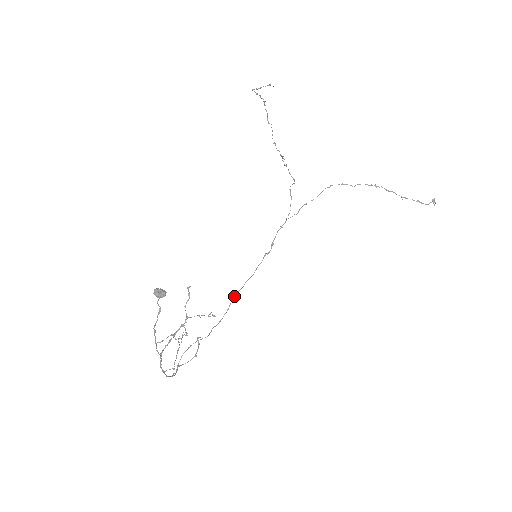
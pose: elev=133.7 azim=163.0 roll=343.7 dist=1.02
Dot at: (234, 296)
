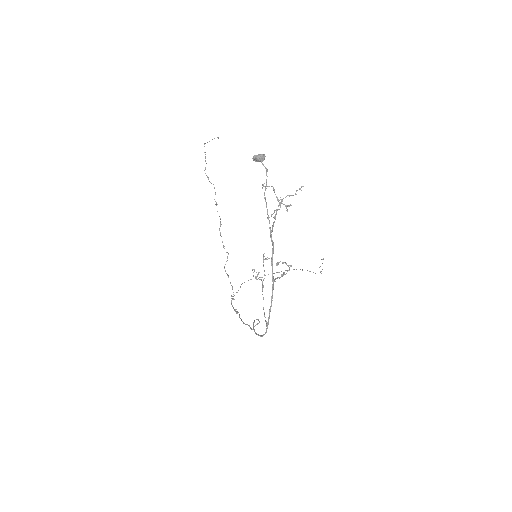
Dot at: (243, 323)
